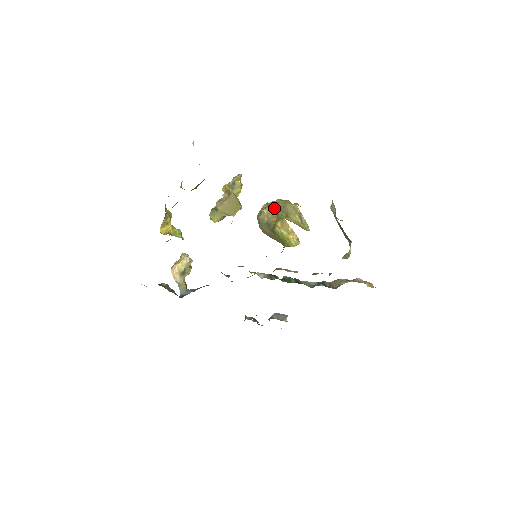
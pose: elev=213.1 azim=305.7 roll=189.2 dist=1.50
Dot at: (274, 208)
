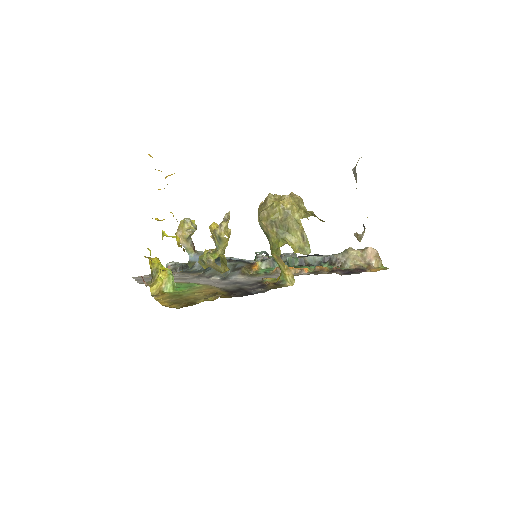
Dot at: (273, 221)
